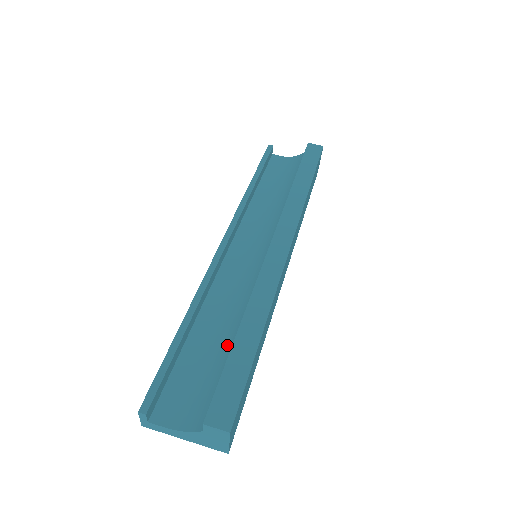
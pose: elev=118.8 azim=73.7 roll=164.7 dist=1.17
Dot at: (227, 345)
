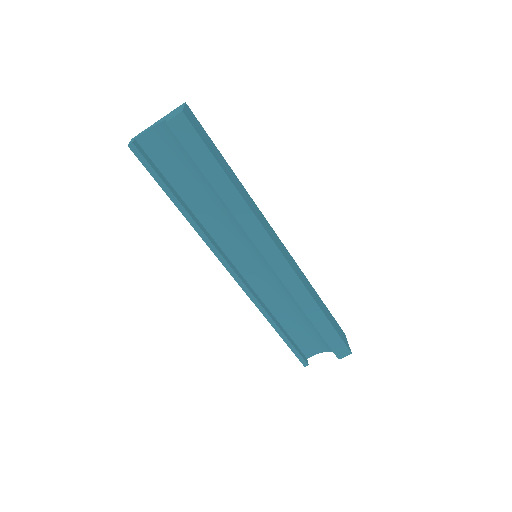
Dot at: (305, 317)
